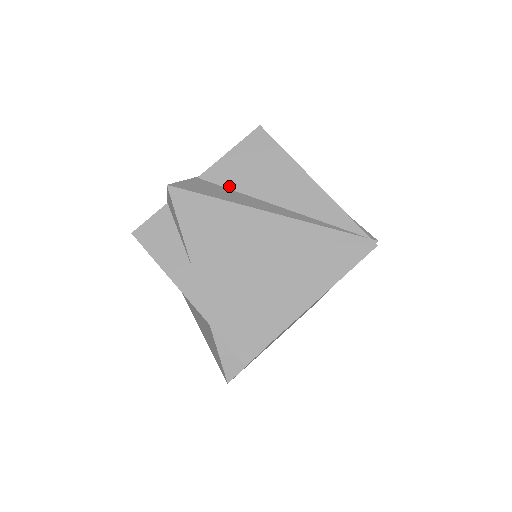
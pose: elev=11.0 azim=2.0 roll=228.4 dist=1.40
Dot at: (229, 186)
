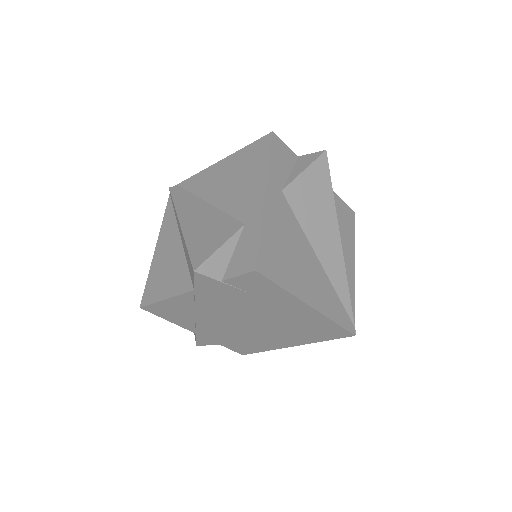
Dot at: occluded
